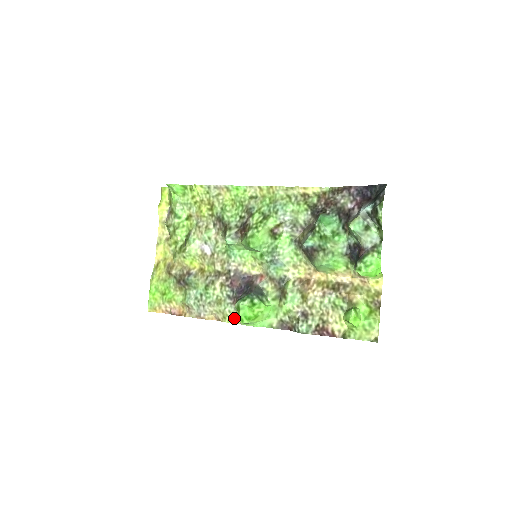
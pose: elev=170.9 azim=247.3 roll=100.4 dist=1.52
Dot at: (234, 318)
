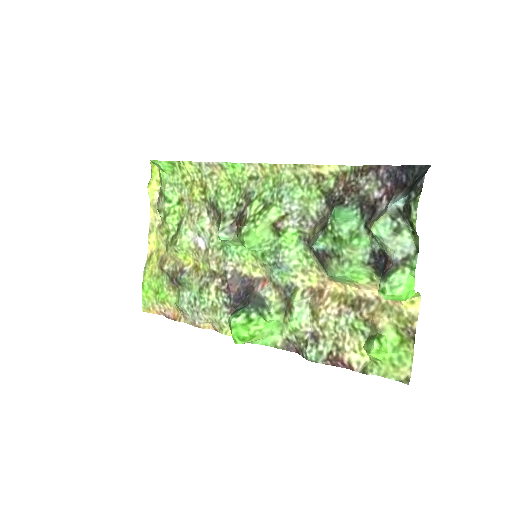
Dot at: occluded
